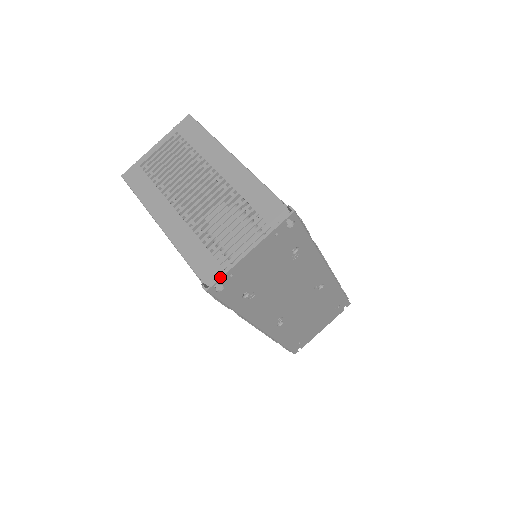
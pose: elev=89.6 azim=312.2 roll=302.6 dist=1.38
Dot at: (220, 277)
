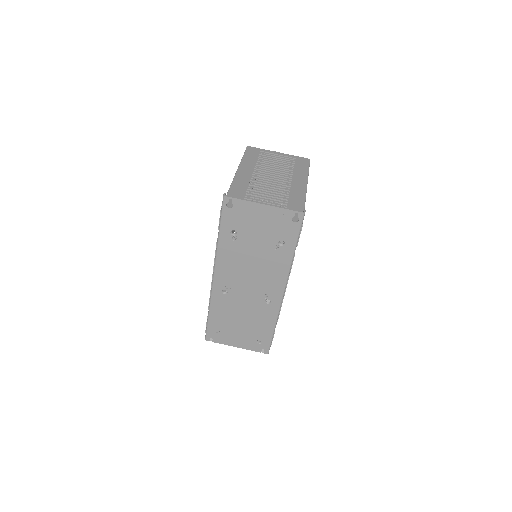
Dot at: (237, 198)
